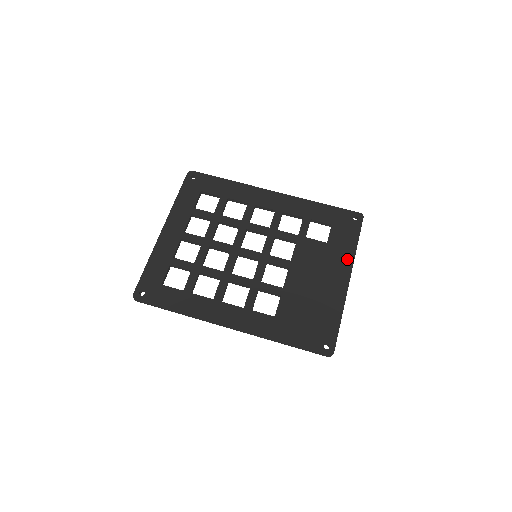
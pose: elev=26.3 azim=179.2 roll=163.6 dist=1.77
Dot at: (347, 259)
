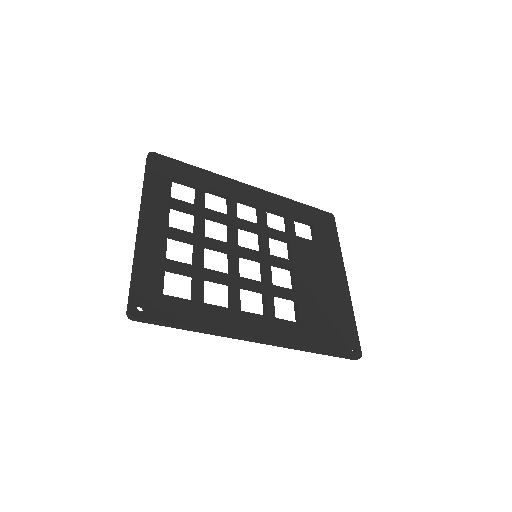
Dot at: (337, 258)
